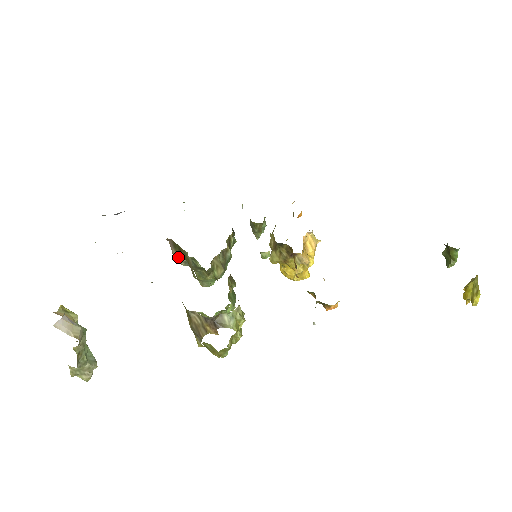
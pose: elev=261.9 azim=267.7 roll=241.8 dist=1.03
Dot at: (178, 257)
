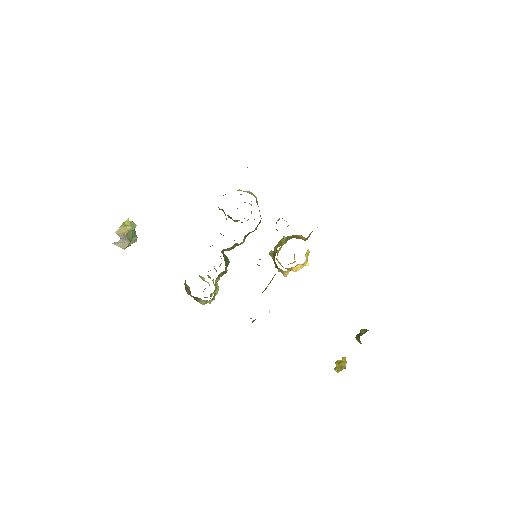
Dot at: occluded
